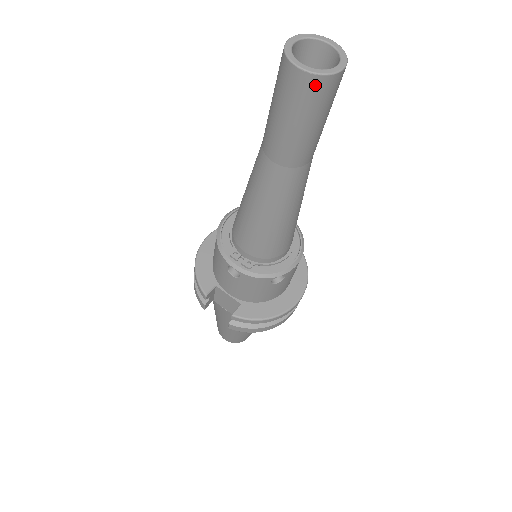
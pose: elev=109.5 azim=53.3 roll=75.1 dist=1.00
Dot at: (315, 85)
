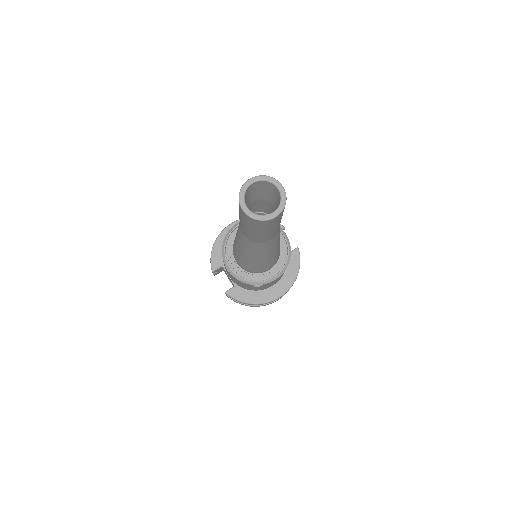
Dot at: (253, 221)
